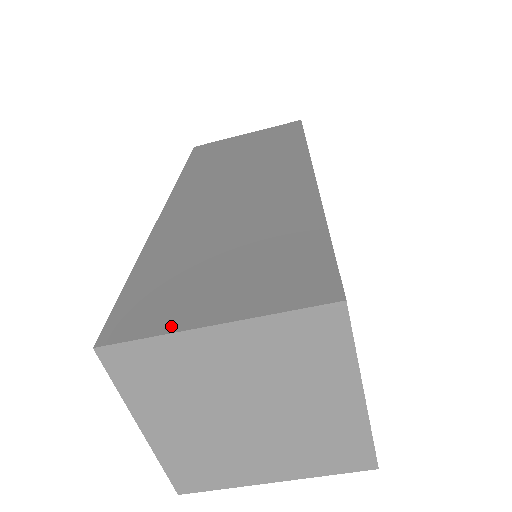
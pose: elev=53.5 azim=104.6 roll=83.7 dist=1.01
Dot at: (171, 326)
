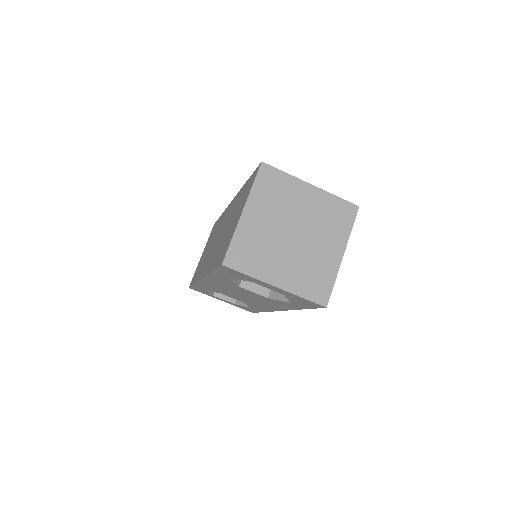
Dot at: (234, 231)
